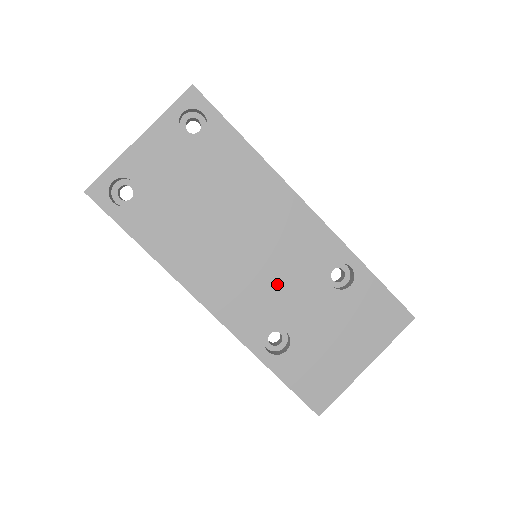
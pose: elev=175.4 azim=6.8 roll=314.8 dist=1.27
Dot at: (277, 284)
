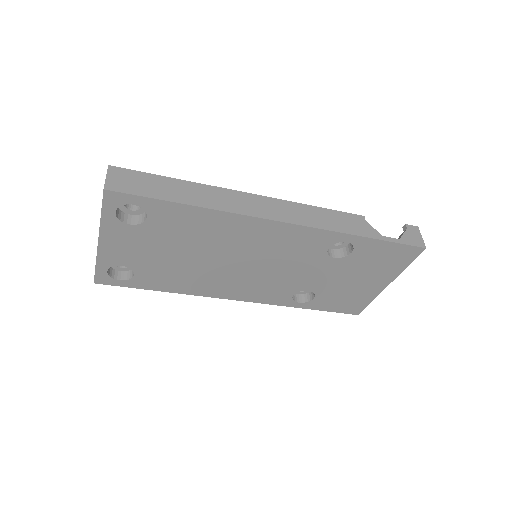
Dot at: (284, 273)
